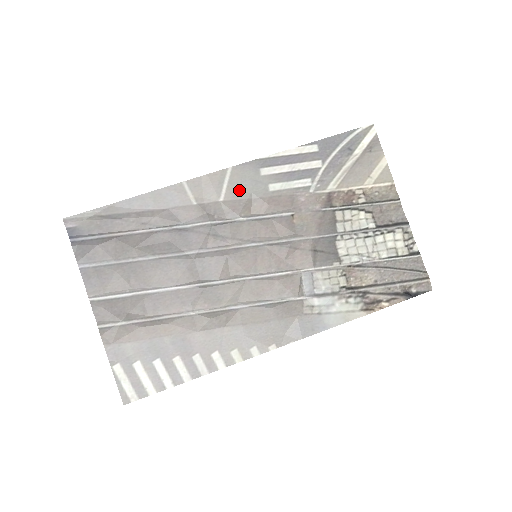
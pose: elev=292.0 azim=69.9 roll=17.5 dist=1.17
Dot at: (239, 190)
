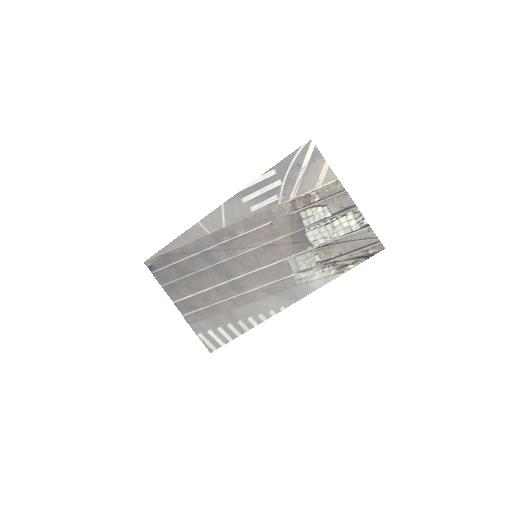
Dot at: (233, 217)
